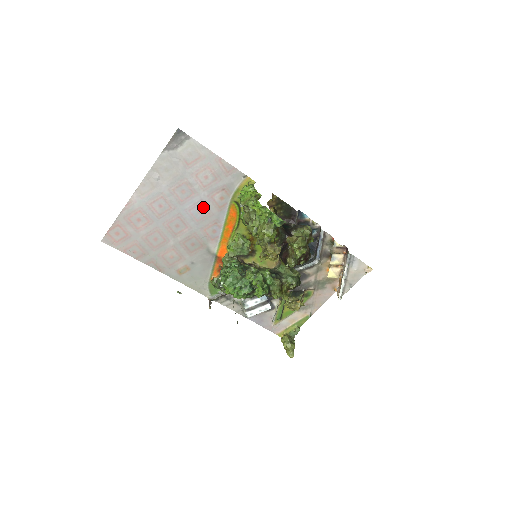
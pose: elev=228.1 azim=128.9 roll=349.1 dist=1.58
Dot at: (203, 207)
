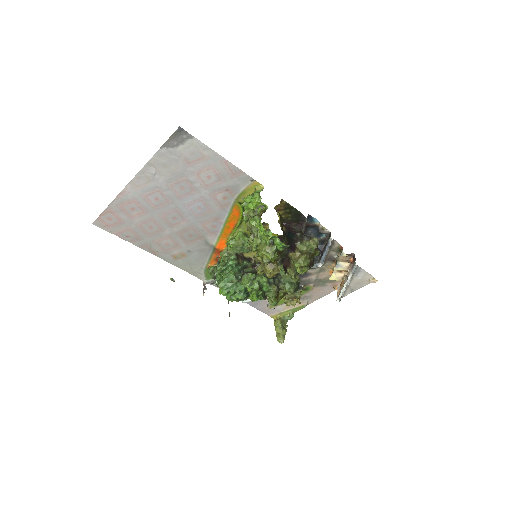
Dot at: (203, 204)
